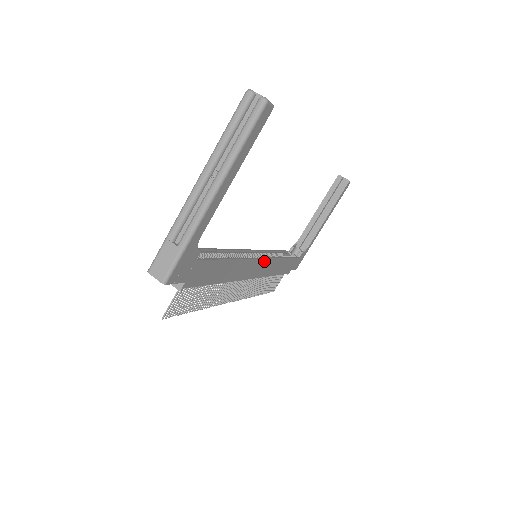
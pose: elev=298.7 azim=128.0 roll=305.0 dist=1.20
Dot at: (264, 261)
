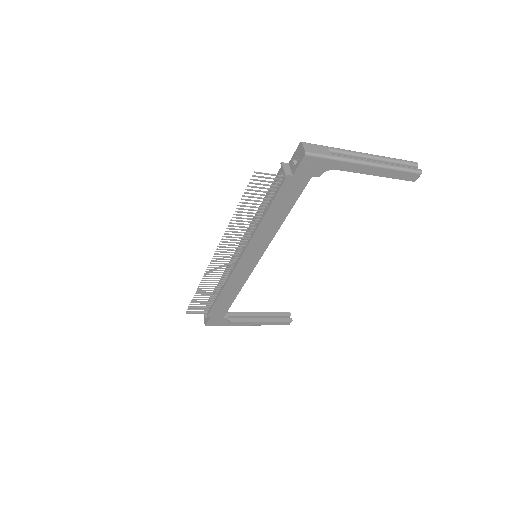
Dot at: (253, 266)
